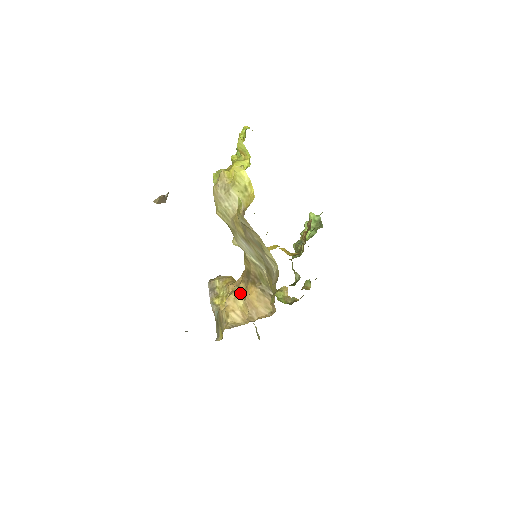
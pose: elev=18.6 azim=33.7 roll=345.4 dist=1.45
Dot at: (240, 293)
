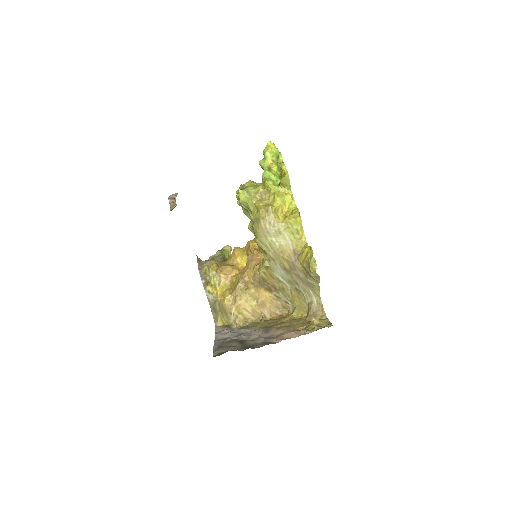
Dot at: (250, 294)
